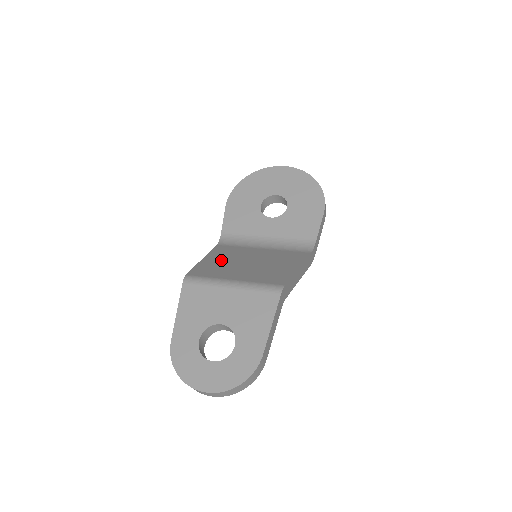
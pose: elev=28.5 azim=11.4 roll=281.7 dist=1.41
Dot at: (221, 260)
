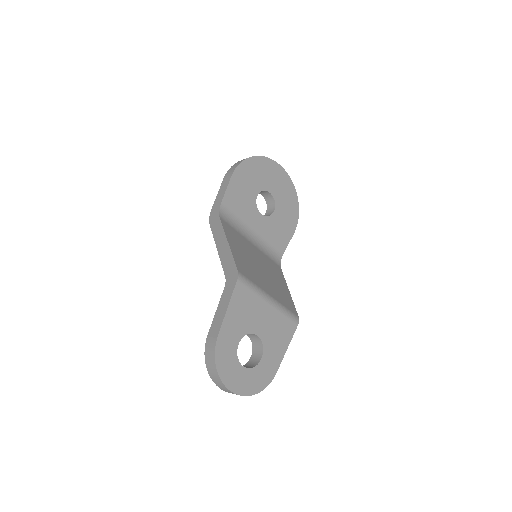
Dot at: (242, 253)
